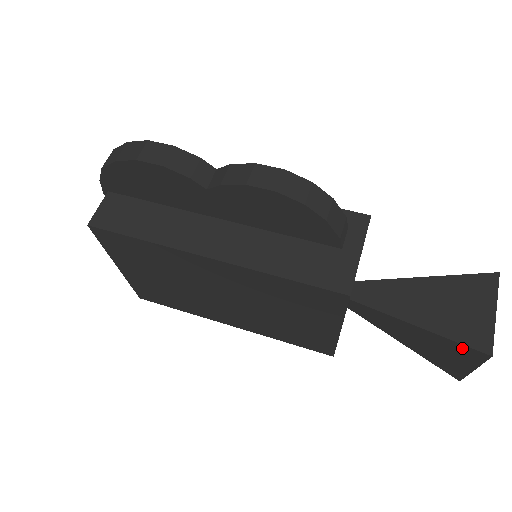
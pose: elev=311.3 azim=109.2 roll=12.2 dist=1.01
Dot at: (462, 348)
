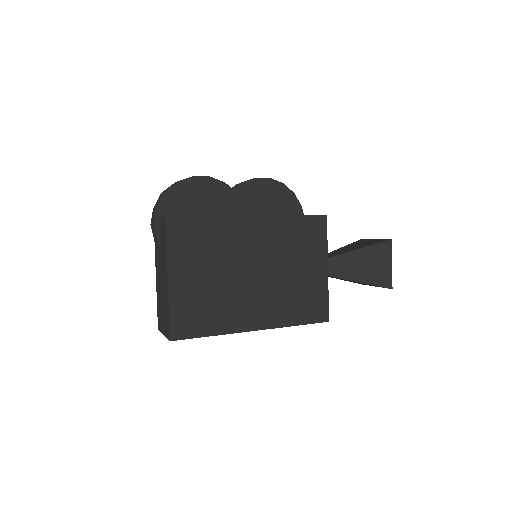
Dot at: (380, 247)
